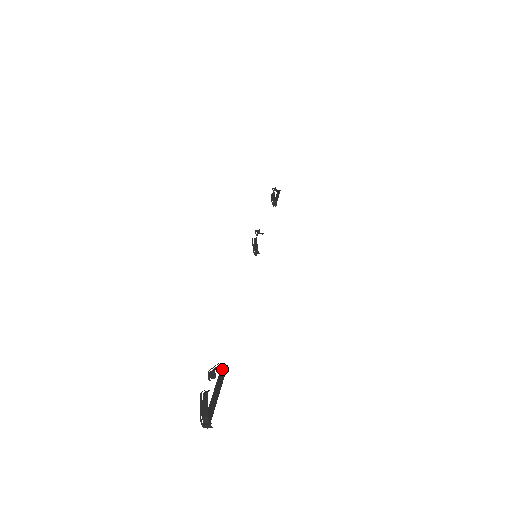
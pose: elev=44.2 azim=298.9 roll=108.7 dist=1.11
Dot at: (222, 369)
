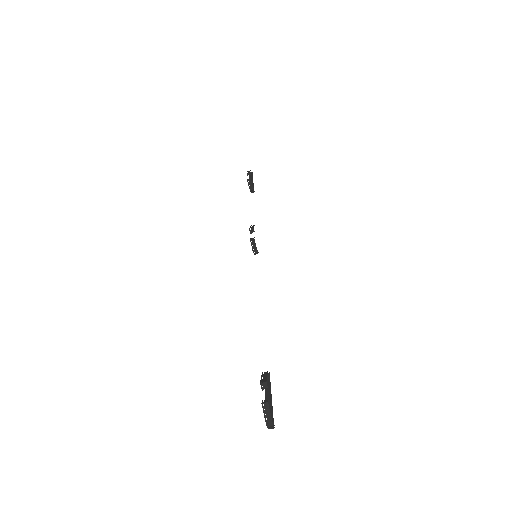
Dot at: occluded
